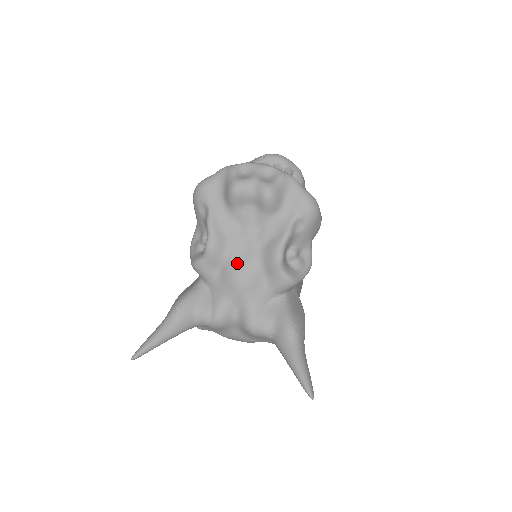
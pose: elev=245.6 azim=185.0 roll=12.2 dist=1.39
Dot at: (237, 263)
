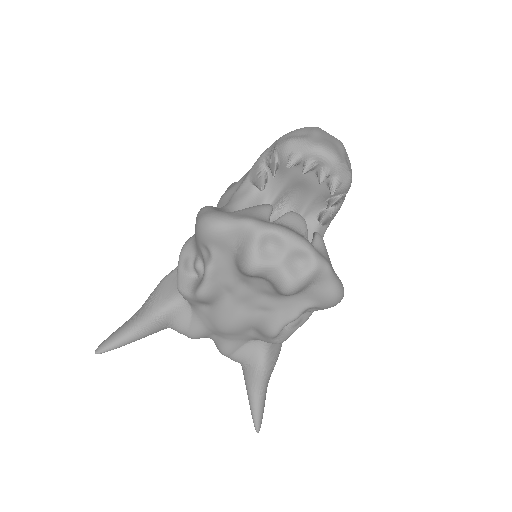
Dot at: (228, 314)
